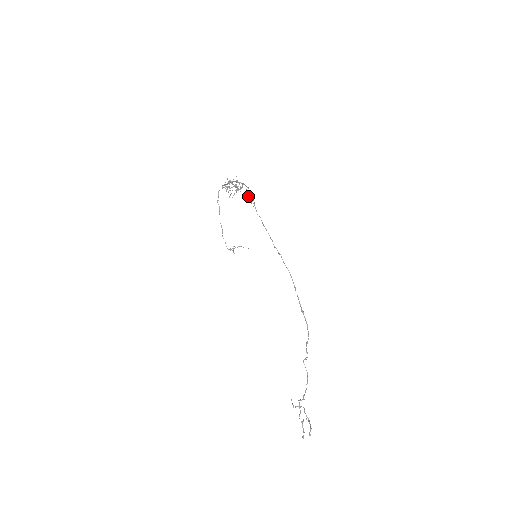
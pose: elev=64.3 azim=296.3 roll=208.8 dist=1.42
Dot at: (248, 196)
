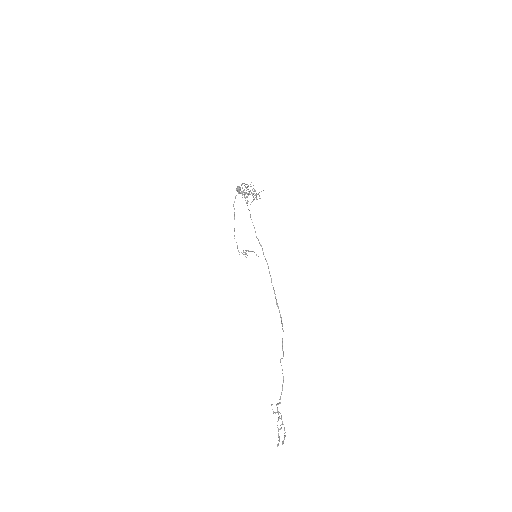
Dot at: (237, 188)
